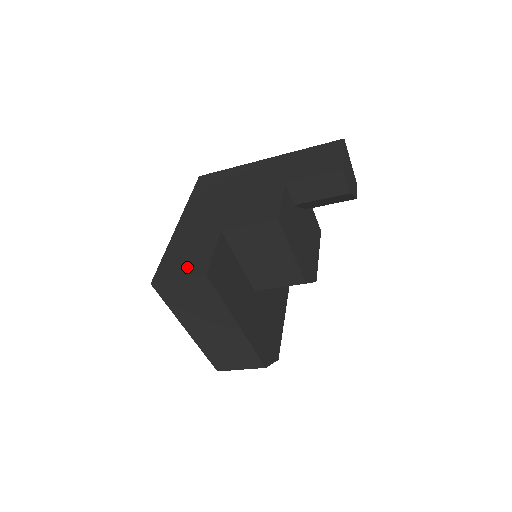
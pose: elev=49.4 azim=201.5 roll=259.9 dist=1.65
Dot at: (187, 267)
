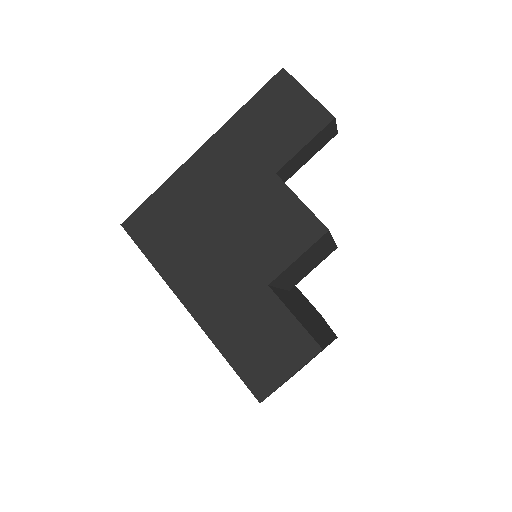
Dot at: (284, 356)
